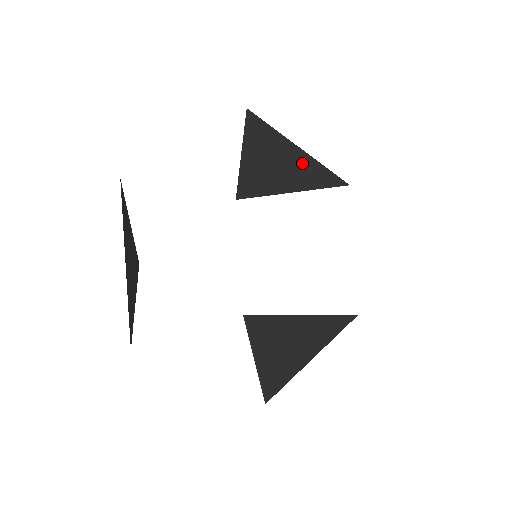
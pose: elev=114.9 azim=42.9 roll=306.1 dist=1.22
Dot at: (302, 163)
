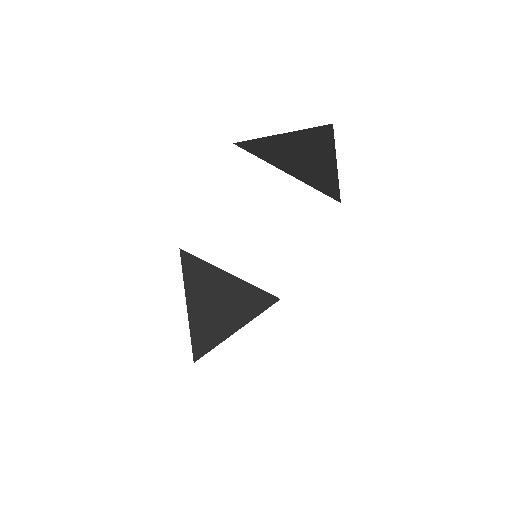
Dot at: (325, 173)
